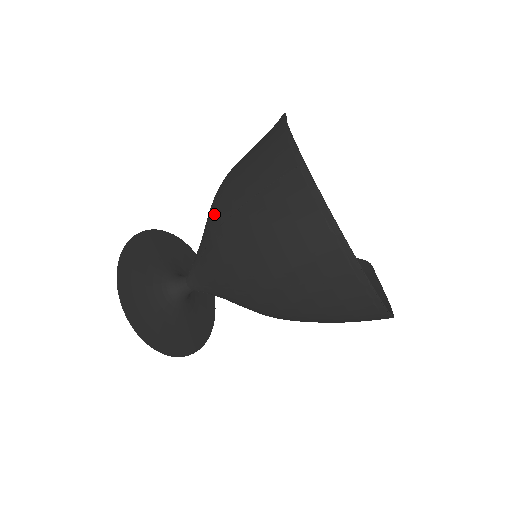
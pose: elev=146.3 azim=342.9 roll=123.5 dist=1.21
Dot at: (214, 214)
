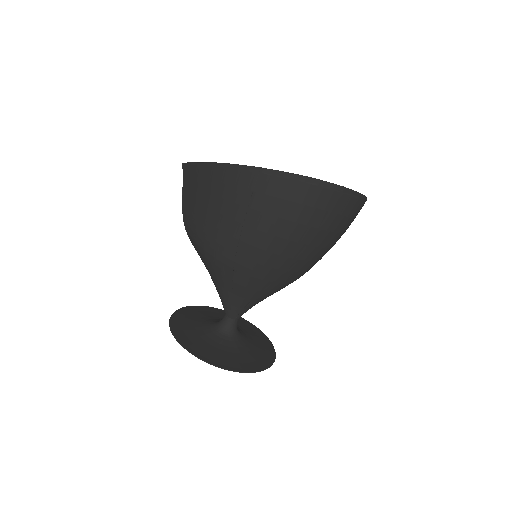
Dot at: (221, 255)
